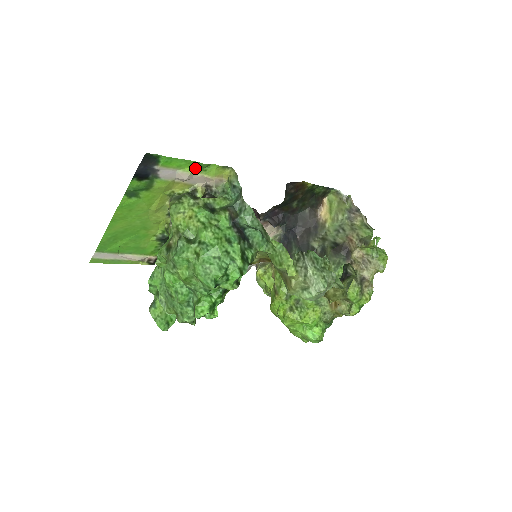
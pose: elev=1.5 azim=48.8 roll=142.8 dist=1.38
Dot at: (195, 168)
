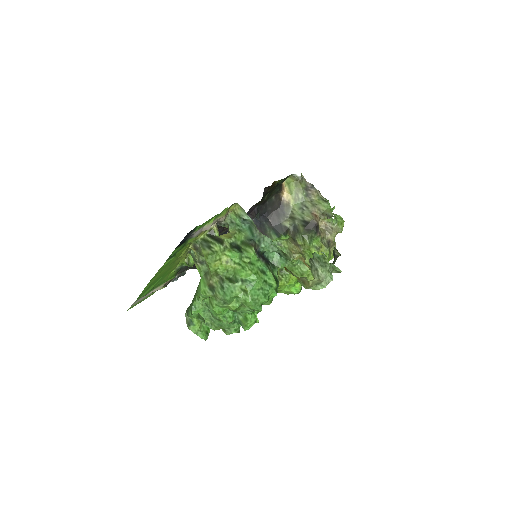
Dot at: (214, 218)
